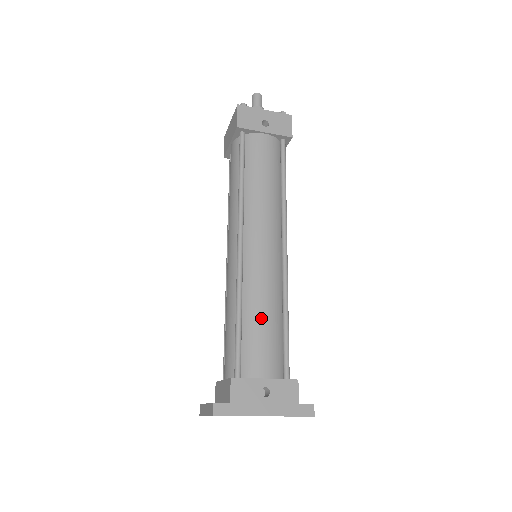
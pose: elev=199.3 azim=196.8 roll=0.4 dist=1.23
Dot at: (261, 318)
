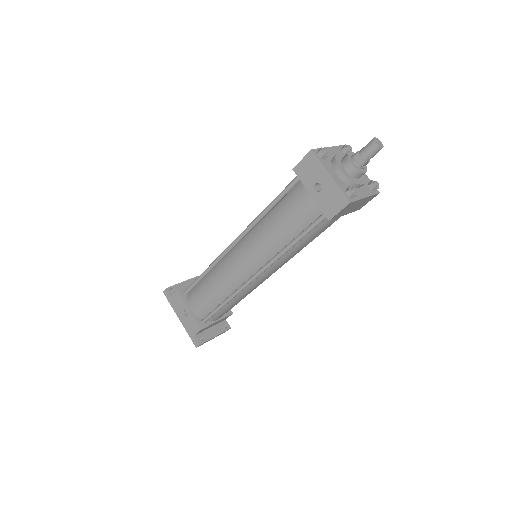
Dot at: (209, 288)
